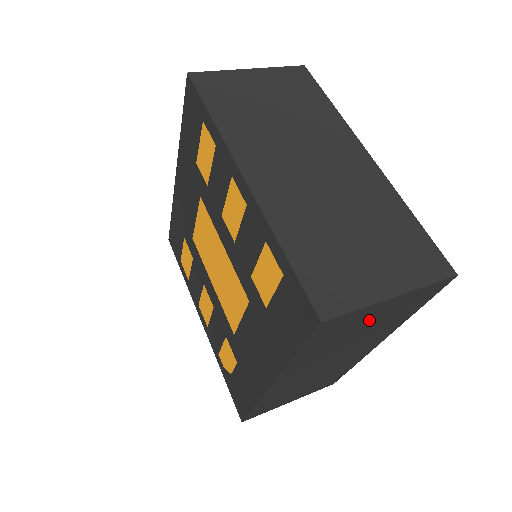
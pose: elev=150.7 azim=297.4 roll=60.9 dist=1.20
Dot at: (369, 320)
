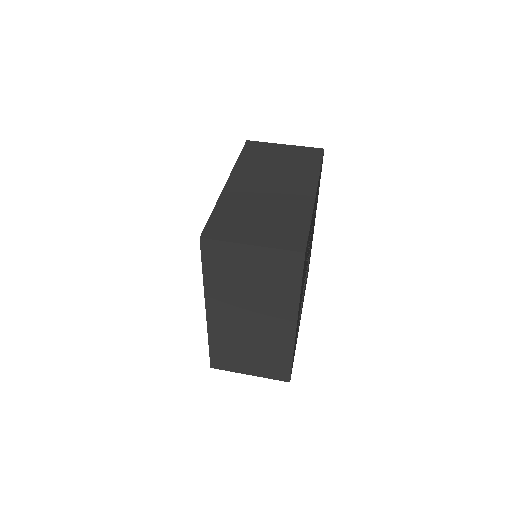
Dot at: occluded
